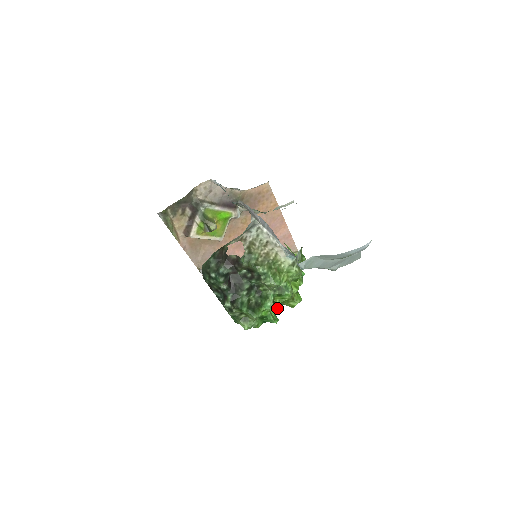
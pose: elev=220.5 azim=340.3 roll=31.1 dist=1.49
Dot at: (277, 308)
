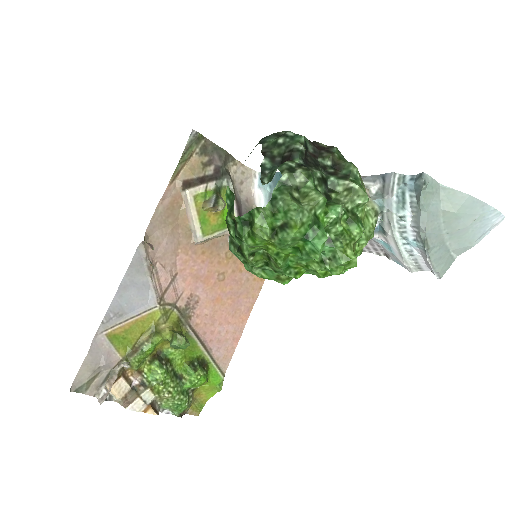
Dot at: occluded
